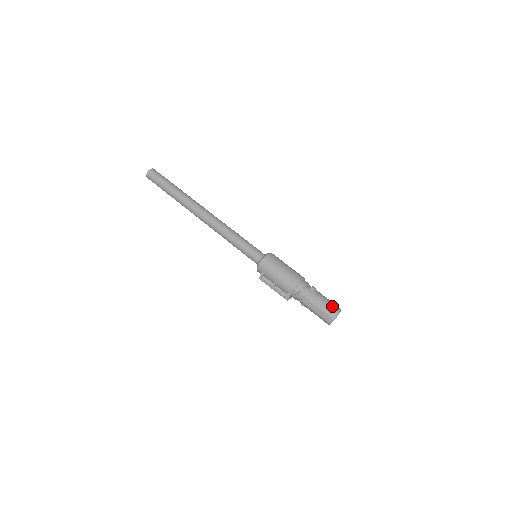
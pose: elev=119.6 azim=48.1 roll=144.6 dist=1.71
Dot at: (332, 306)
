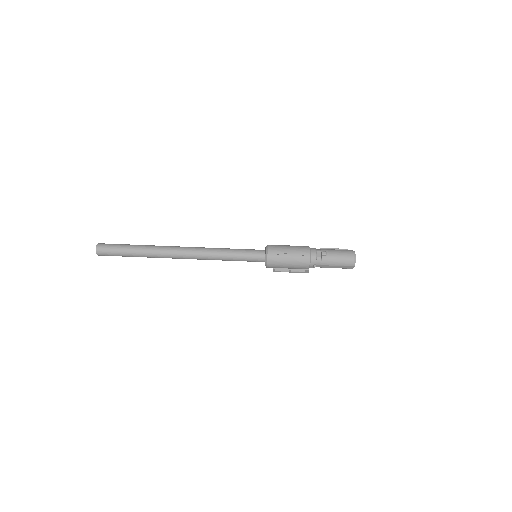
Dot at: (348, 257)
